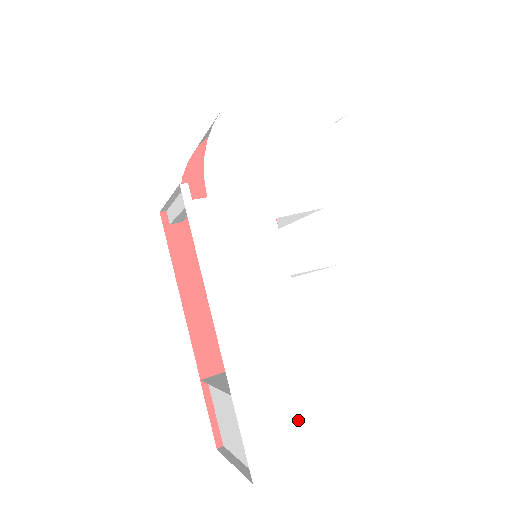
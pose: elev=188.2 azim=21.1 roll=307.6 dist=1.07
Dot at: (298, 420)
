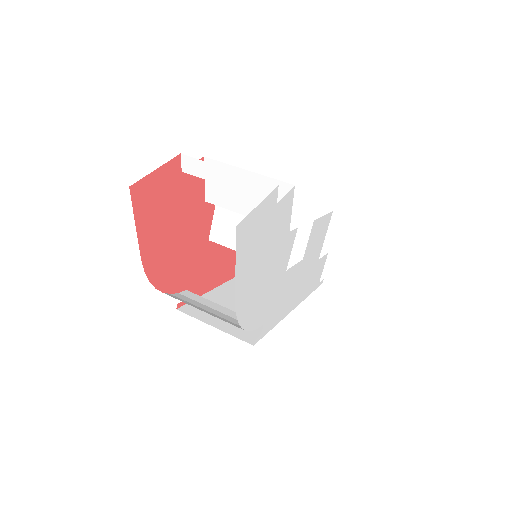
Dot at: (325, 258)
